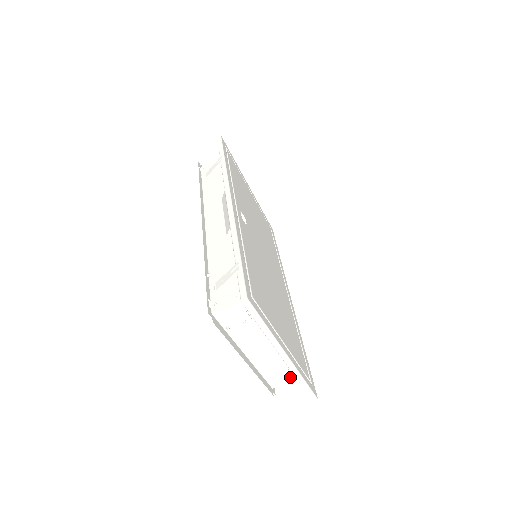
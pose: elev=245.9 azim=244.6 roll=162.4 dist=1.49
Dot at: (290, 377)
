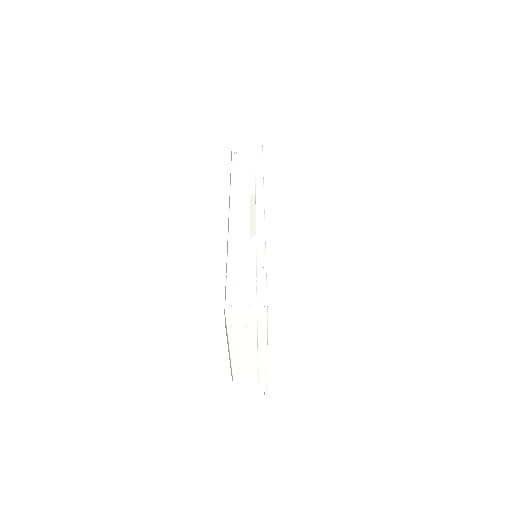
Dot at: (252, 372)
